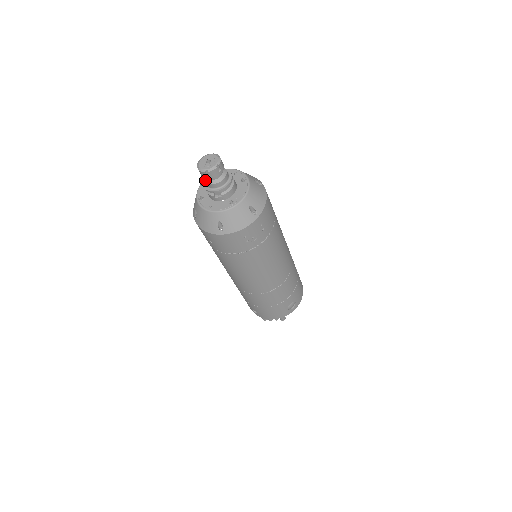
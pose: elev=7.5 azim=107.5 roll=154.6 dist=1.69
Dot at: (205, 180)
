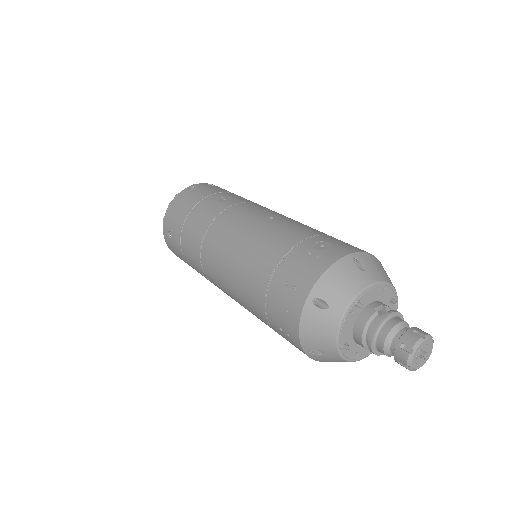
Dot at: (388, 355)
